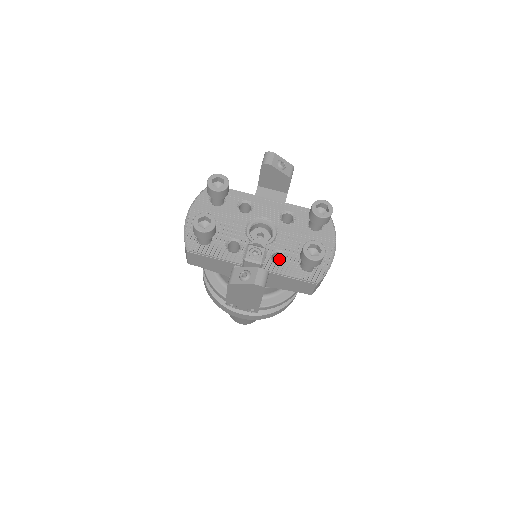
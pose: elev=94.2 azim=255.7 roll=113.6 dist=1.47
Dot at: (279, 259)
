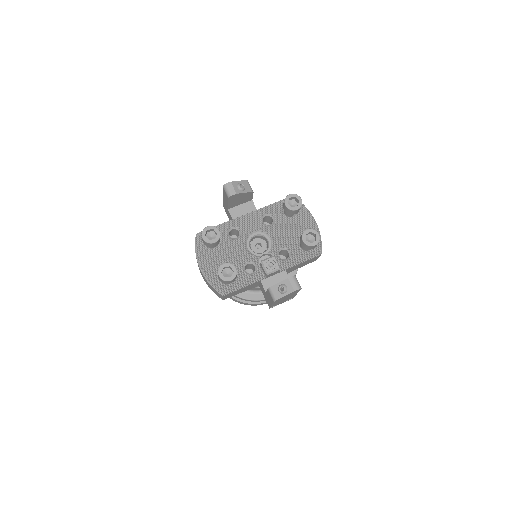
Dot at: (282, 253)
